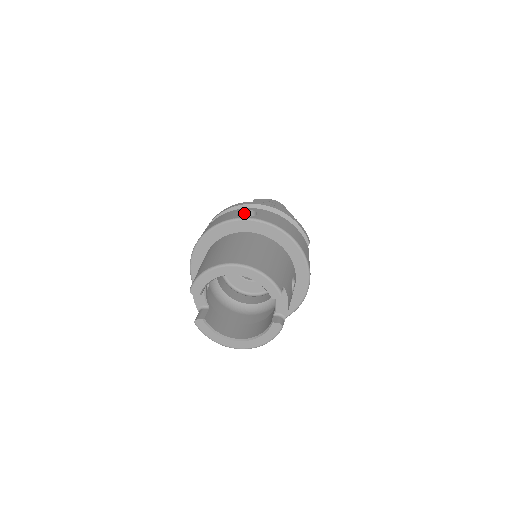
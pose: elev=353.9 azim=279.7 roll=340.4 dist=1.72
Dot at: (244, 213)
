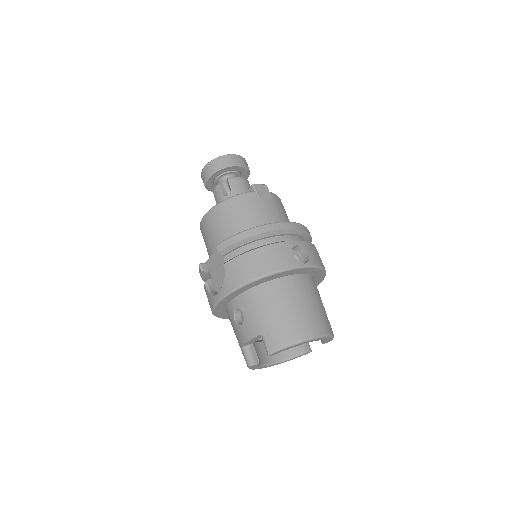
Dot at: (292, 248)
